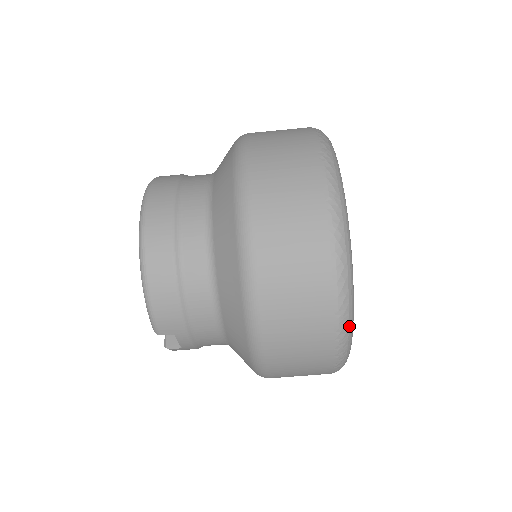
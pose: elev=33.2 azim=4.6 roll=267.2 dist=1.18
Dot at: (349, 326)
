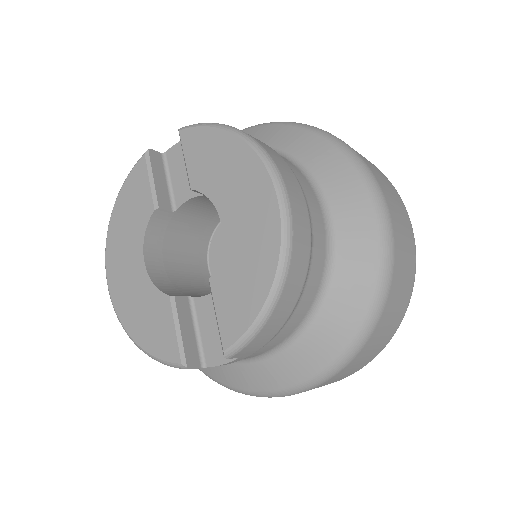
Dot at: occluded
